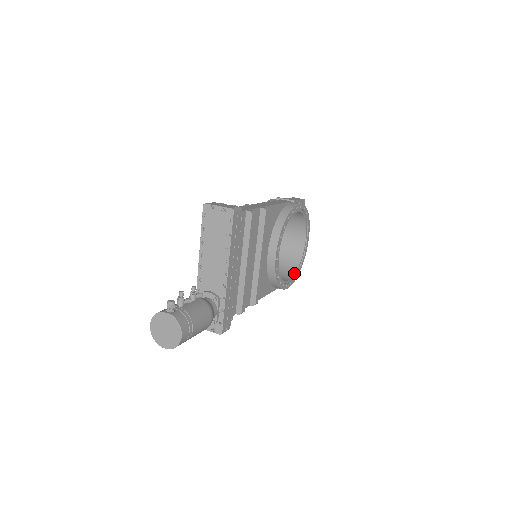
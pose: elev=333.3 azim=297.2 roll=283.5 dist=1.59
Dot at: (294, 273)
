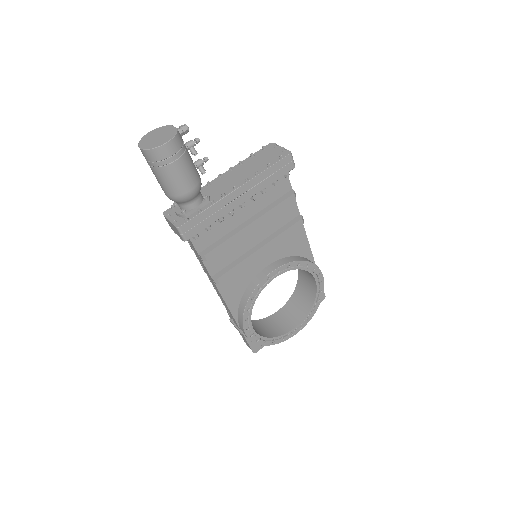
Dot at: (262, 335)
